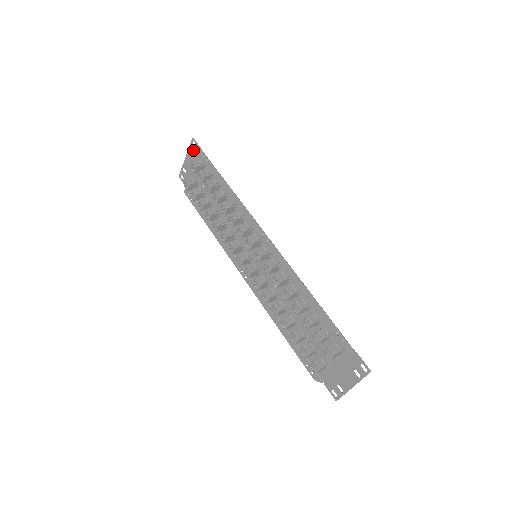
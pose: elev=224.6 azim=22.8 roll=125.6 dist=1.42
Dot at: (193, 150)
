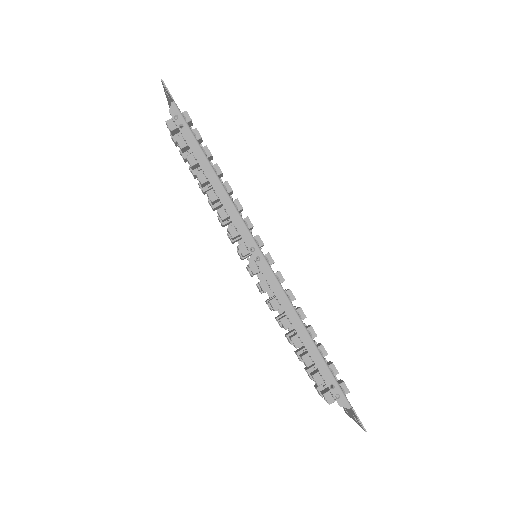
Dot at: (167, 95)
